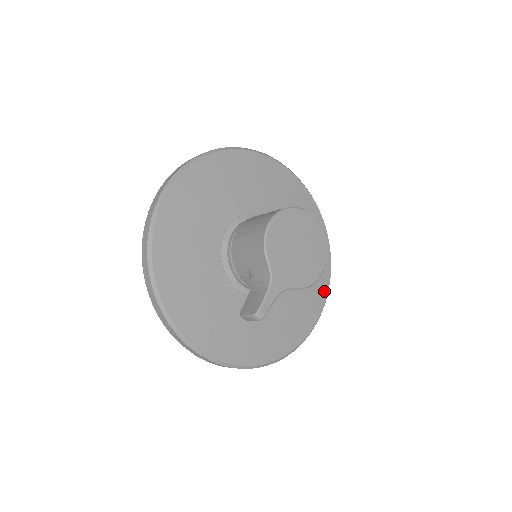
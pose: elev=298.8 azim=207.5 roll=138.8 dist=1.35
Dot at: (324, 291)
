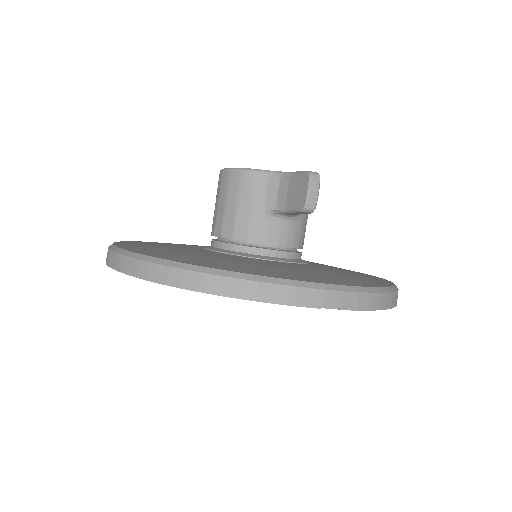
Dot at: occluded
